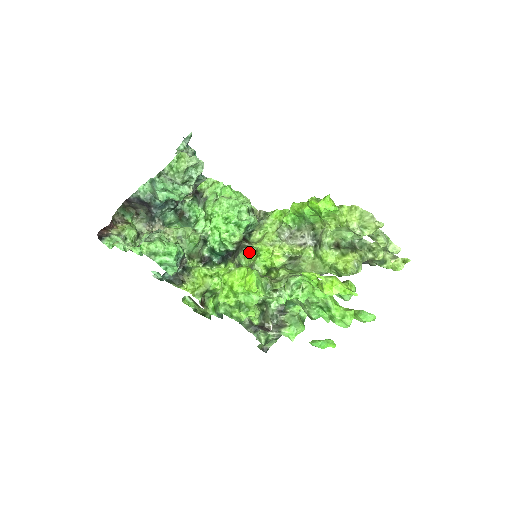
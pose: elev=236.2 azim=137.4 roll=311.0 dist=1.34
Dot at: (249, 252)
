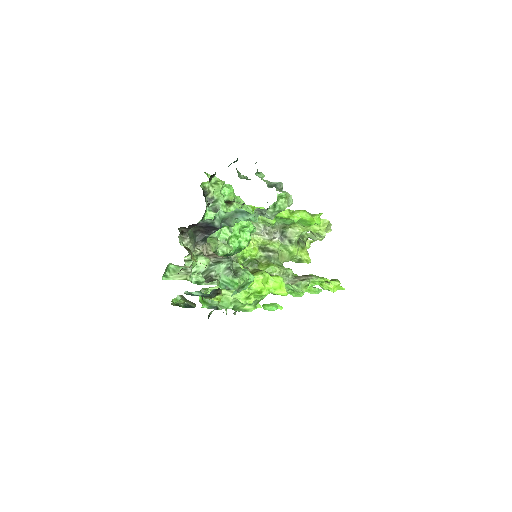
Dot at: occluded
